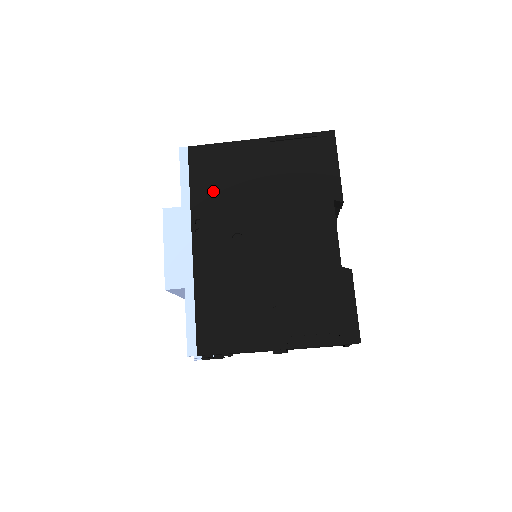
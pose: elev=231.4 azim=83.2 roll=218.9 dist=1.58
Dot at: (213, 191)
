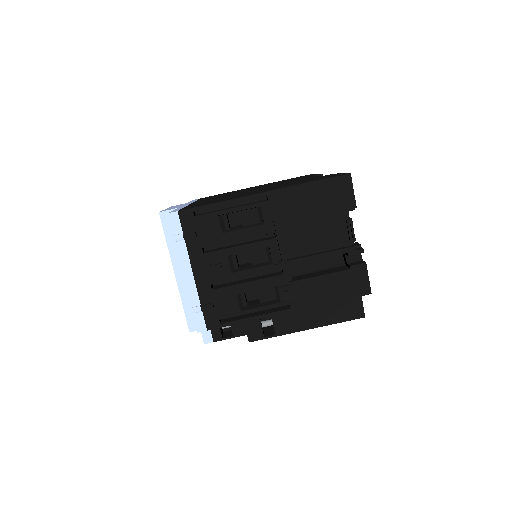
Dot at: (215, 196)
